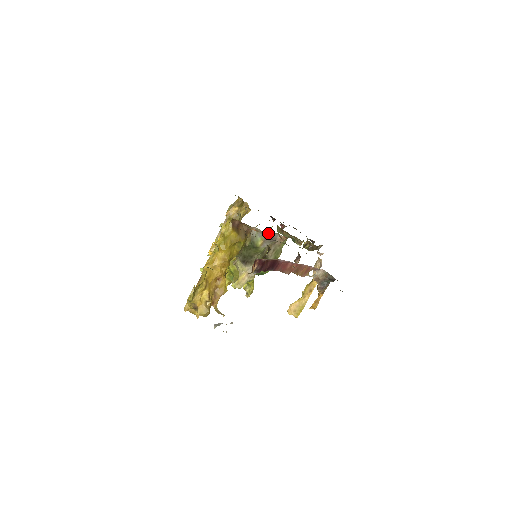
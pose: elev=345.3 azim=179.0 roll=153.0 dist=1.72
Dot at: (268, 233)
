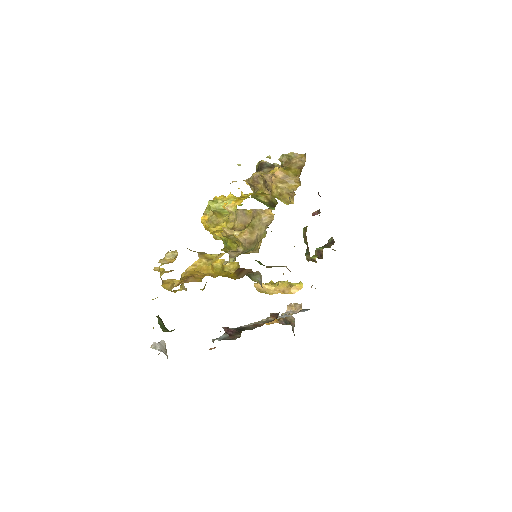
Dot at: occluded
